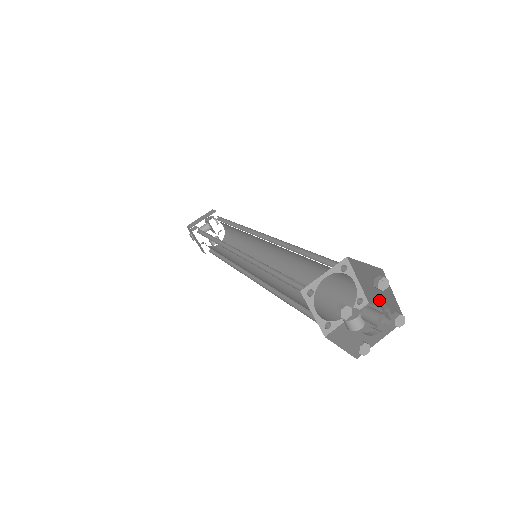
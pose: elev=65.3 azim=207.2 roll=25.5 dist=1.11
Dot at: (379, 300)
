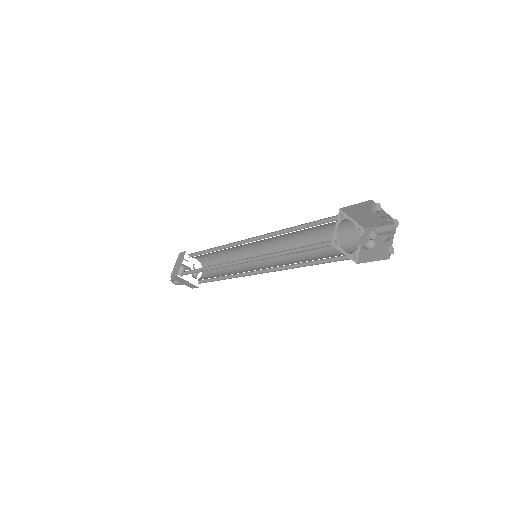
Dot at: (373, 221)
